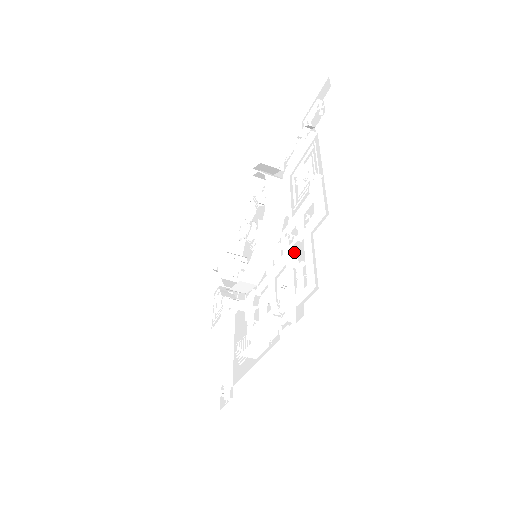
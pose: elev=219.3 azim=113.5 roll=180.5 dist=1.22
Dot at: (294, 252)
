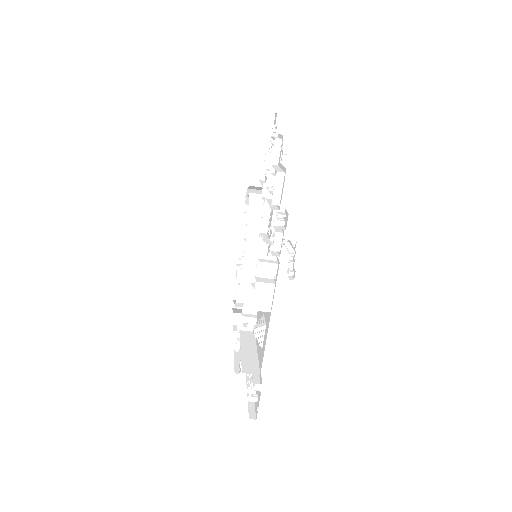
Dot at: (272, 191)
